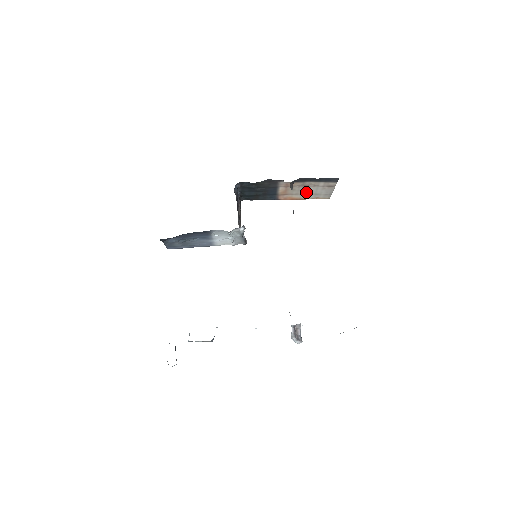
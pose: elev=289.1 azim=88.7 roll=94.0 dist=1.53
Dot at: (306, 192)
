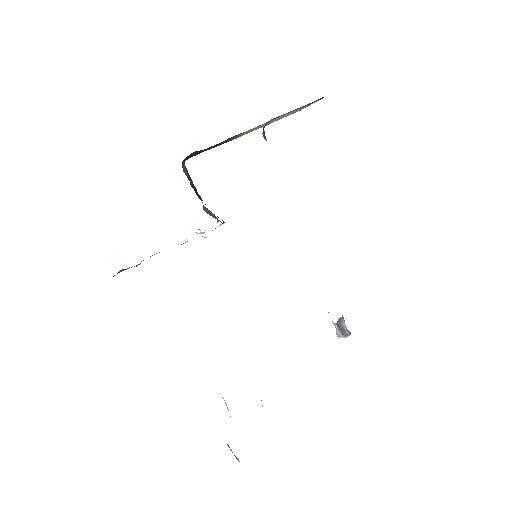
Dot at: occluded
